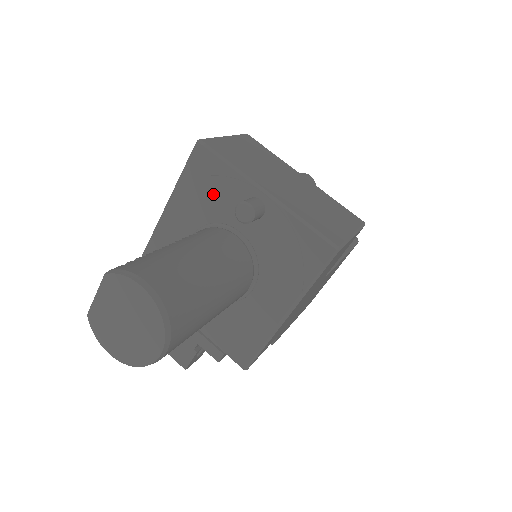
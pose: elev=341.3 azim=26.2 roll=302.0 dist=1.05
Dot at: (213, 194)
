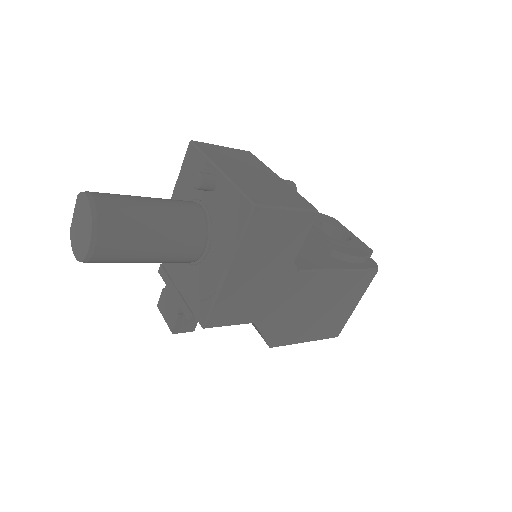
Dot at: occluded
